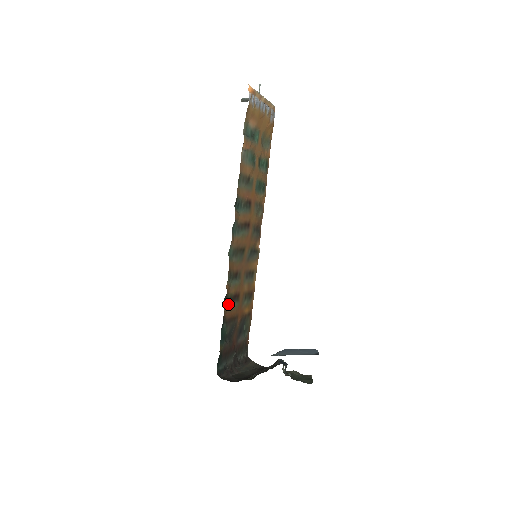
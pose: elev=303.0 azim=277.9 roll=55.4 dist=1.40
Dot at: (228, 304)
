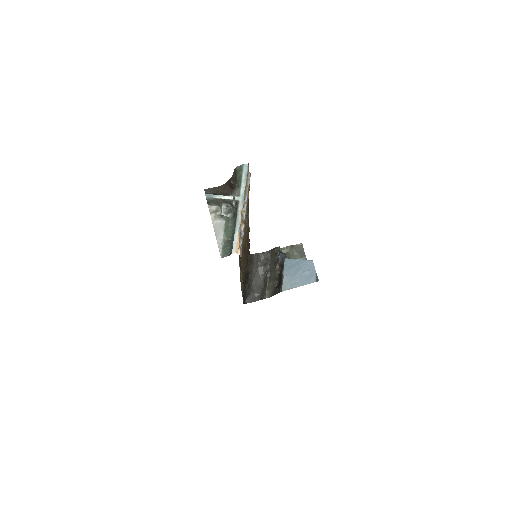
Dot at: occluded
